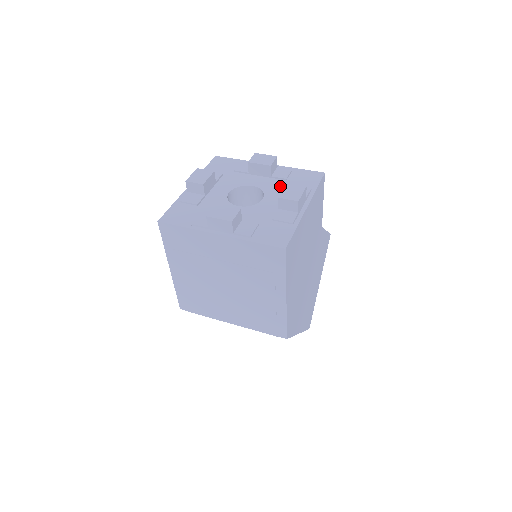
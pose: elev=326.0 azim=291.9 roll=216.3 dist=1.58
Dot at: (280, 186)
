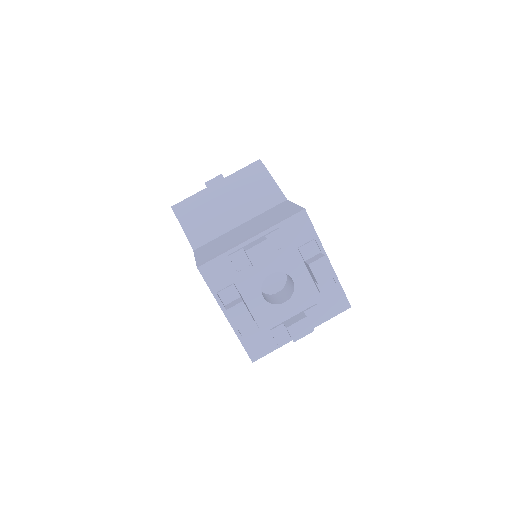
Dot at: (290, 256)
